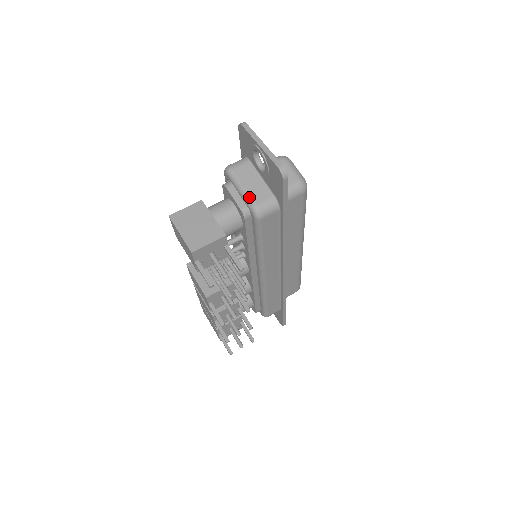
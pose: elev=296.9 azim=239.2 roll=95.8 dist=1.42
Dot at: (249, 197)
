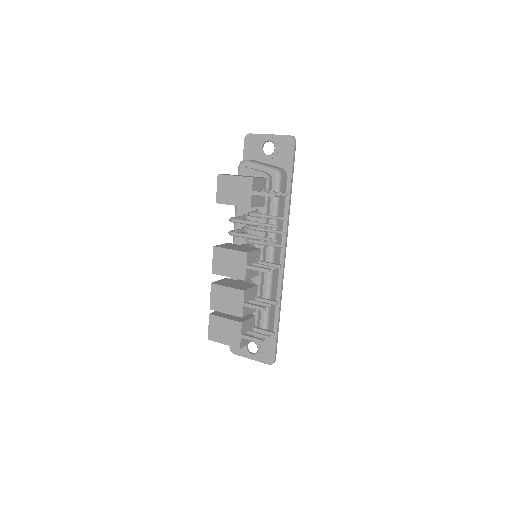
Dot at: (269, 166)
